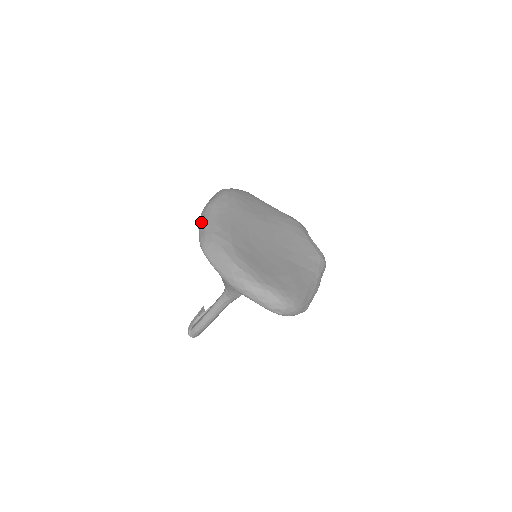
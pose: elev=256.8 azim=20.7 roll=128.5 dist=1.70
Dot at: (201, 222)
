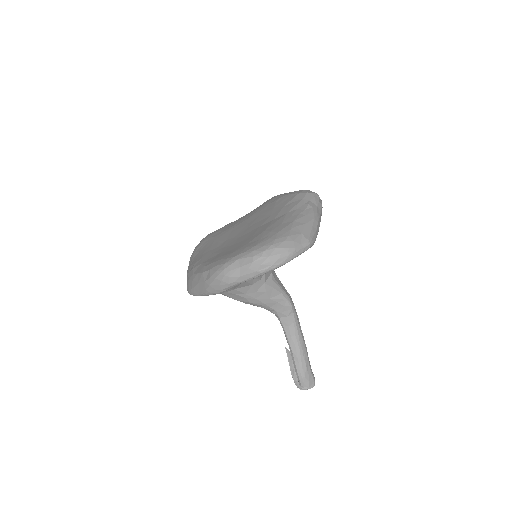
Dot at: occluded
